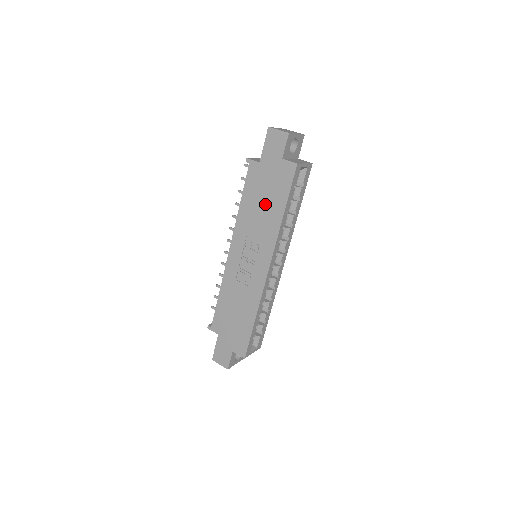
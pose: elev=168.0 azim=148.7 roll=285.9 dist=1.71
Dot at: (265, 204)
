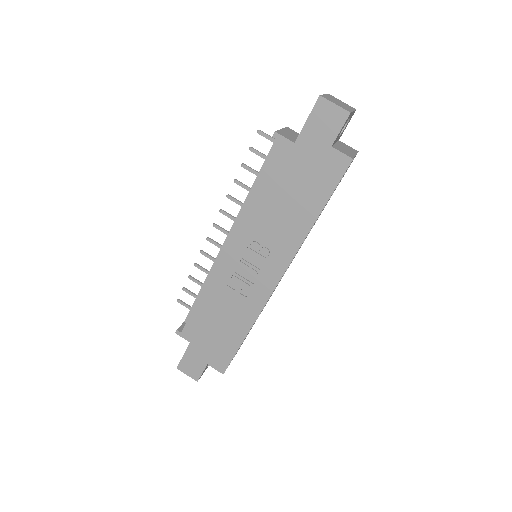
Dot at: (291, 201)
